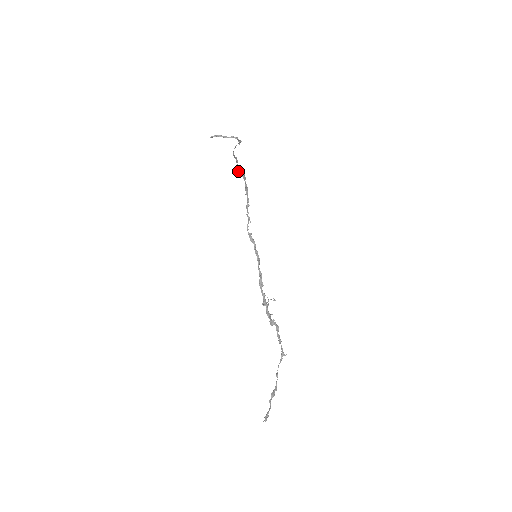
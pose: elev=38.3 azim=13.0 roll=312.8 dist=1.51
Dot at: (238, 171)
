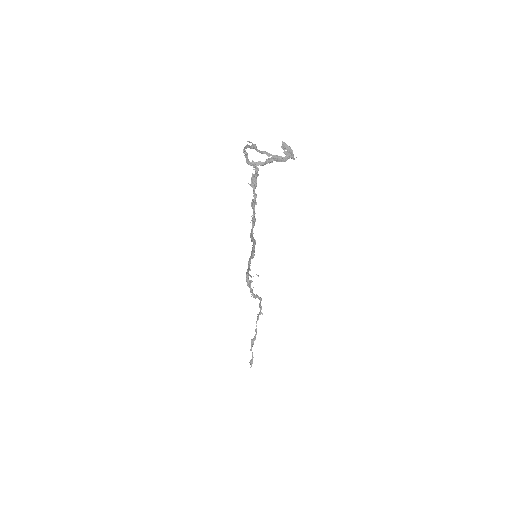
Dot at: (246, 156)
